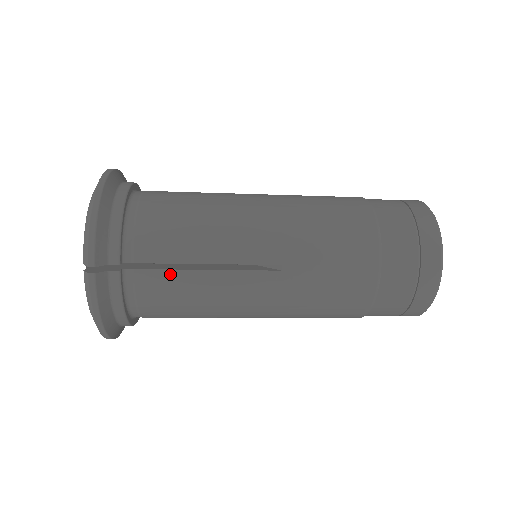
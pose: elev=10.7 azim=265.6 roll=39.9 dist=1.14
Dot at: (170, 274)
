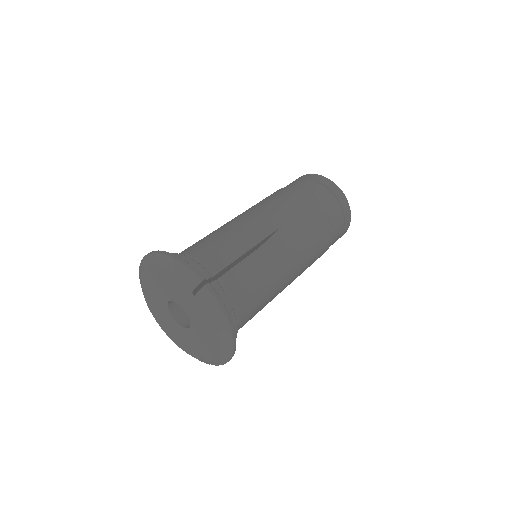
Dot at: occluded
